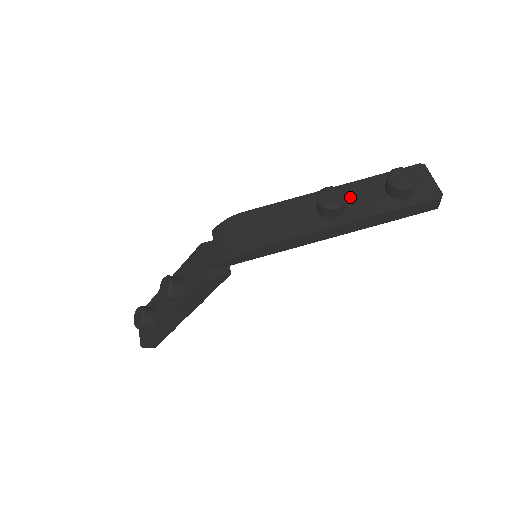
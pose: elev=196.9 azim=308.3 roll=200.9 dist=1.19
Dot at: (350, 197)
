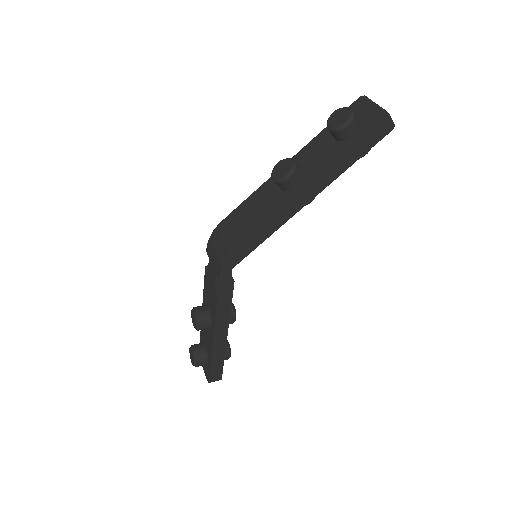
Dot at: (305, 161)
